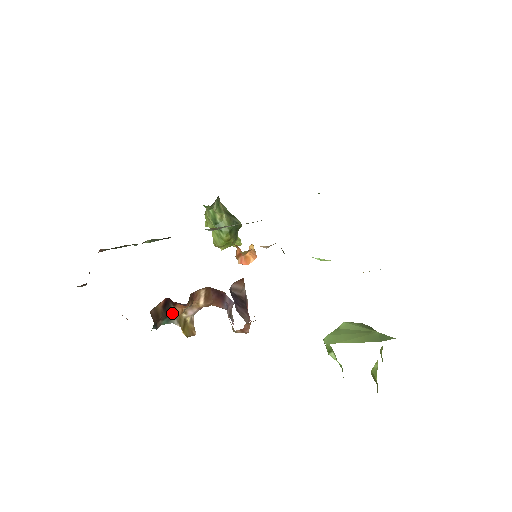
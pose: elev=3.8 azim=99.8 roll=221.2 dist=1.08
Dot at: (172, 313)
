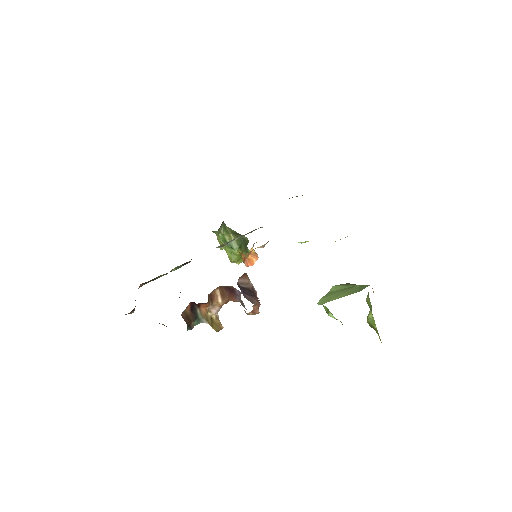
Dot at: (199, 314)
